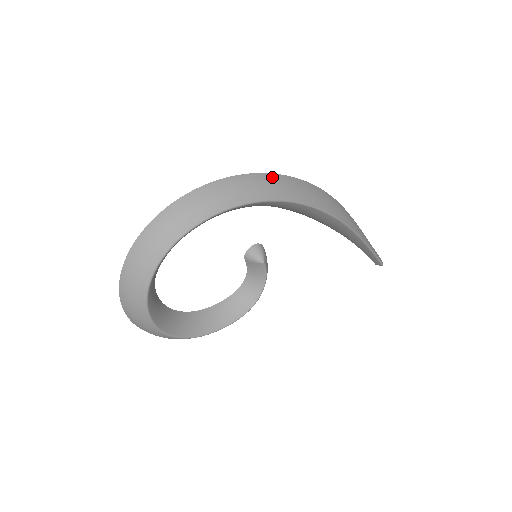
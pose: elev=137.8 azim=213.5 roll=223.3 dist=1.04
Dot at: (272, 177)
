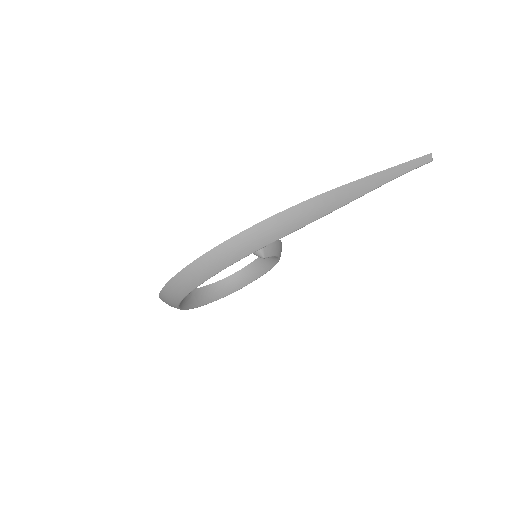
Dot at: (228, 244)
